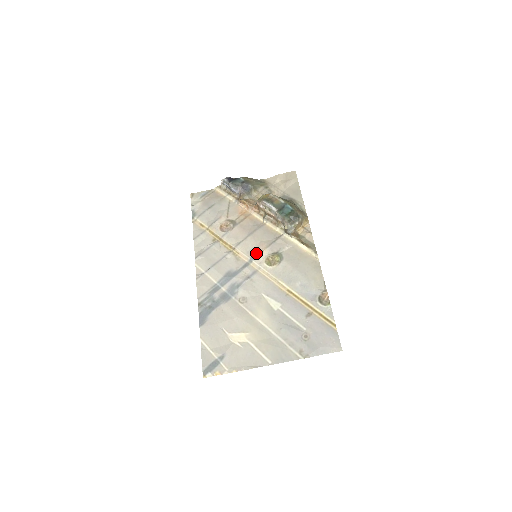
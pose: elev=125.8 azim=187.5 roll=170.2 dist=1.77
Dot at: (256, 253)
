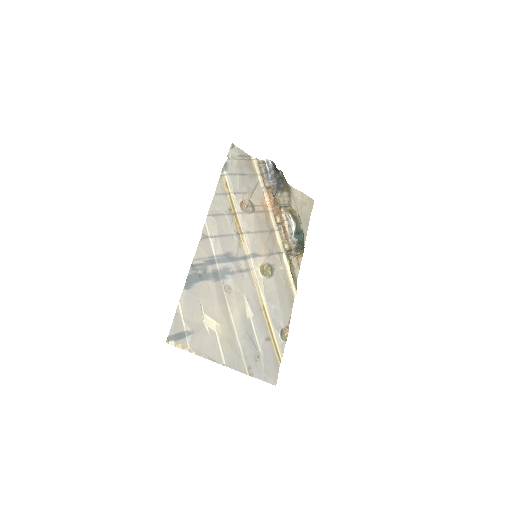
Dot at: (257, 253)
